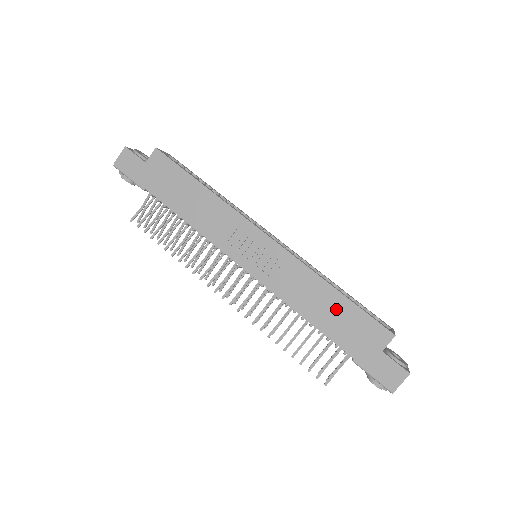
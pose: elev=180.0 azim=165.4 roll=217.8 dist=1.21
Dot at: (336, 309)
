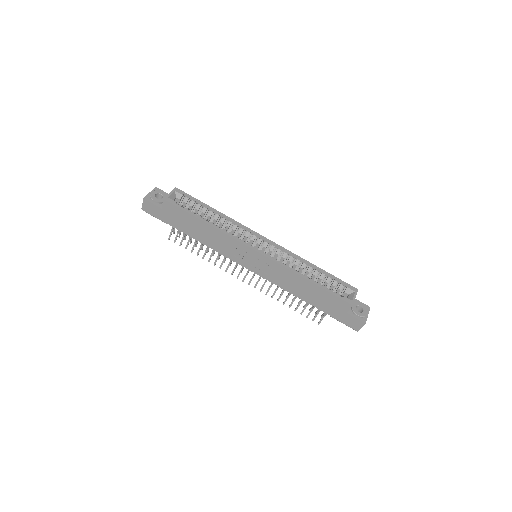
Dot at: (313, 292)
